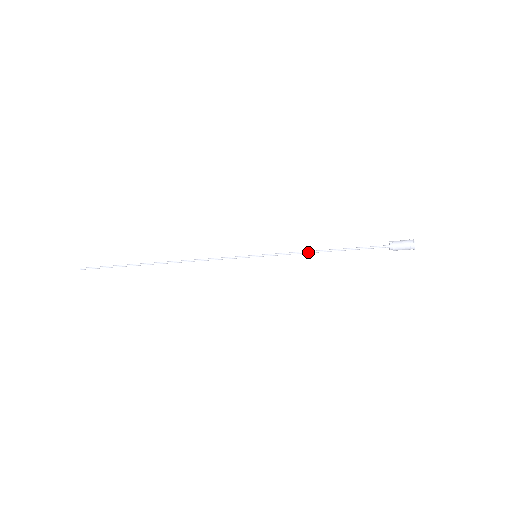
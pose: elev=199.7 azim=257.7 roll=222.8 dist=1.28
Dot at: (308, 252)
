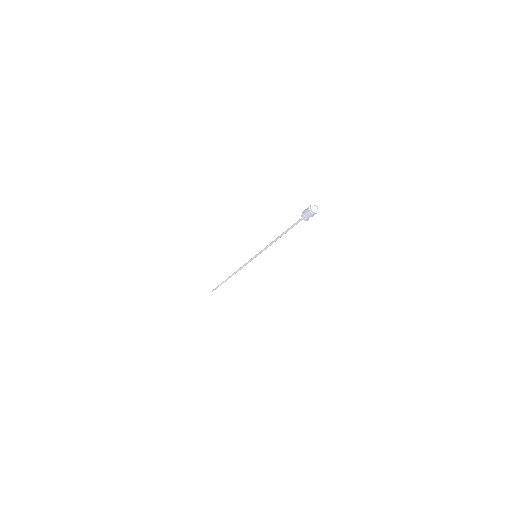
Dot at: (272, 242)
